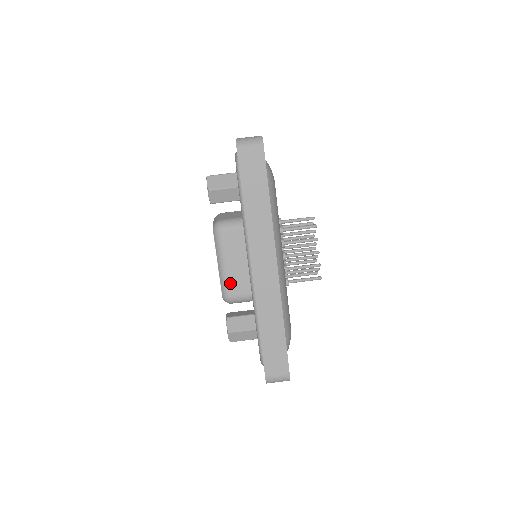
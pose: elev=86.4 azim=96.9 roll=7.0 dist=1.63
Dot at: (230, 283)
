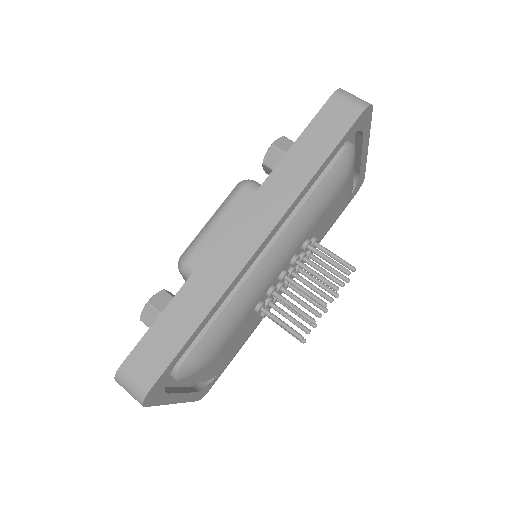
Dot at: (201, 246)
